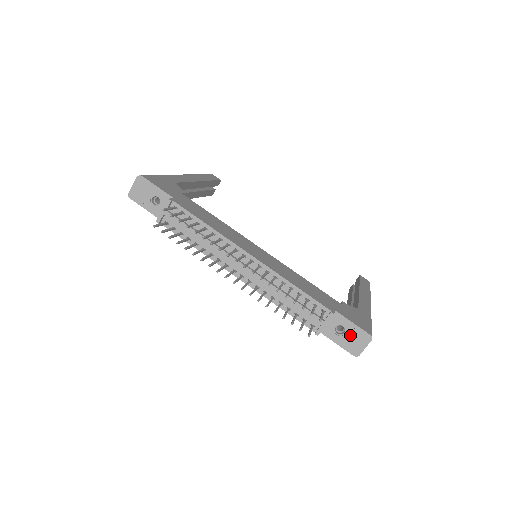
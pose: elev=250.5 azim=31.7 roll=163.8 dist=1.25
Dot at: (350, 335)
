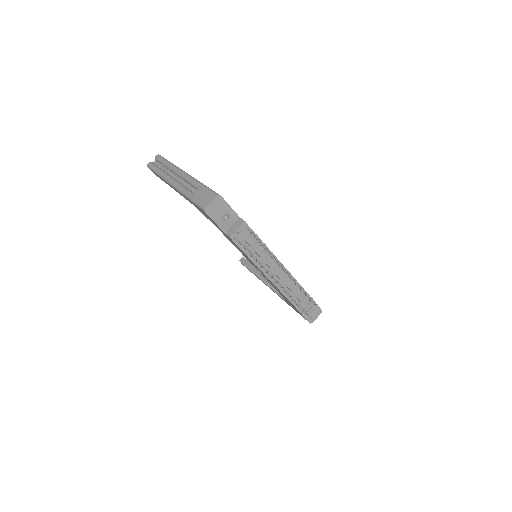
Dot at: (312, 311)
